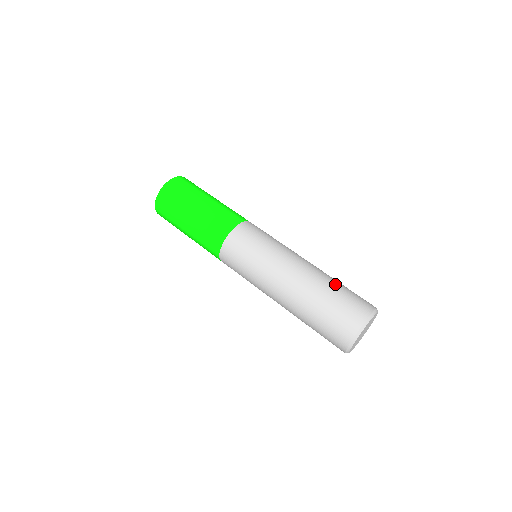
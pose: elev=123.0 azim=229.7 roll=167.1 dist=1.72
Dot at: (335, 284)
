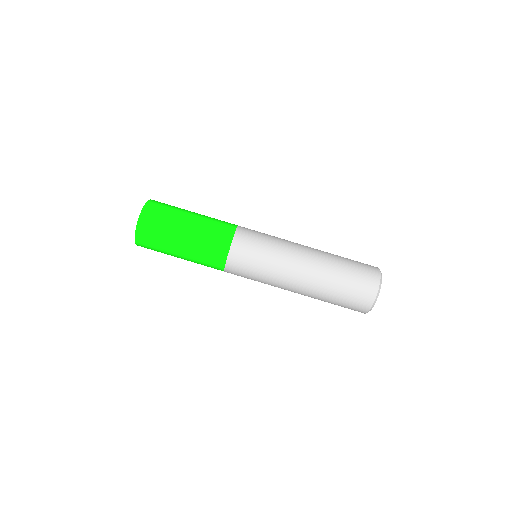
Dot at: (341, 263)
